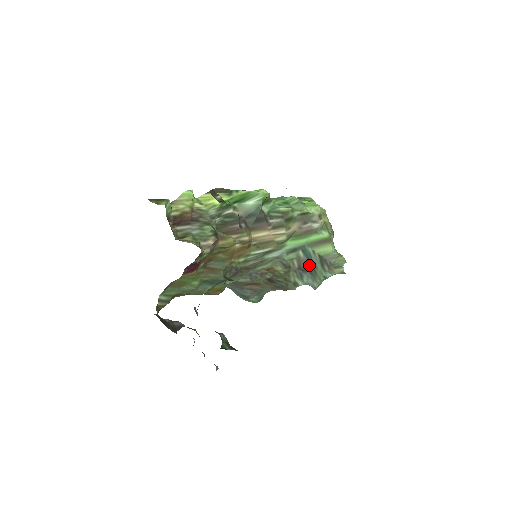
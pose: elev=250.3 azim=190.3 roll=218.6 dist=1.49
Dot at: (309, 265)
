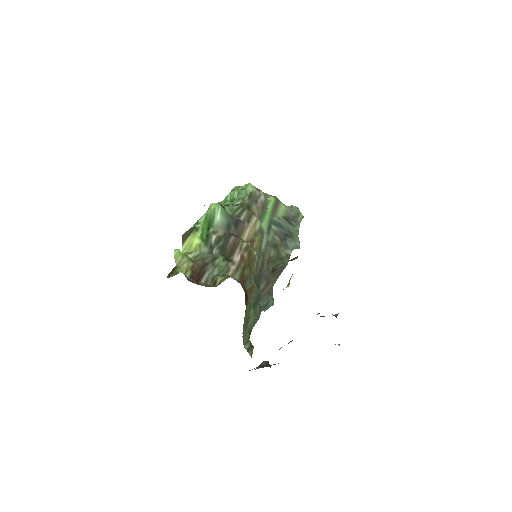
Dot at: (284, 232)
